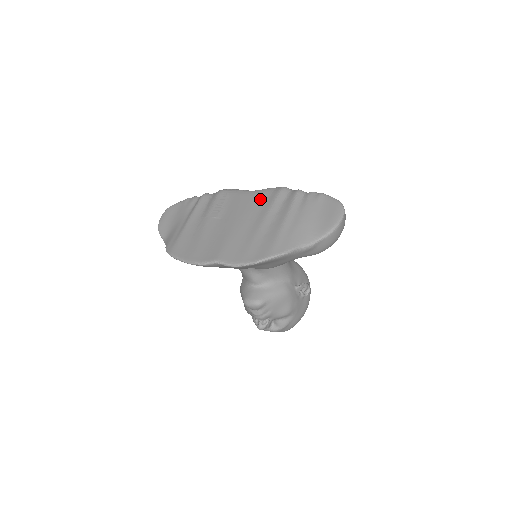
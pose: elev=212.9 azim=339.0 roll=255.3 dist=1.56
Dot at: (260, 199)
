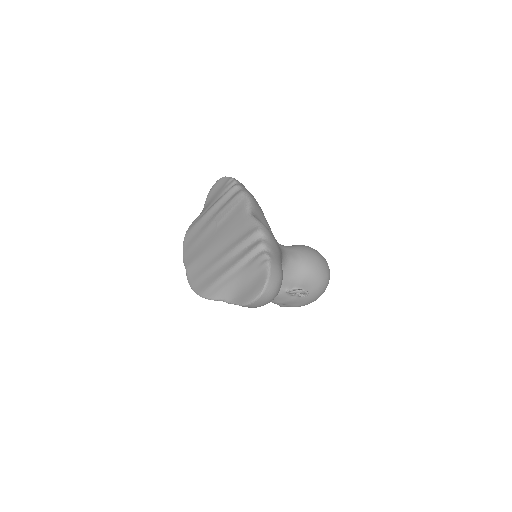
Dot at: (241, 230)
